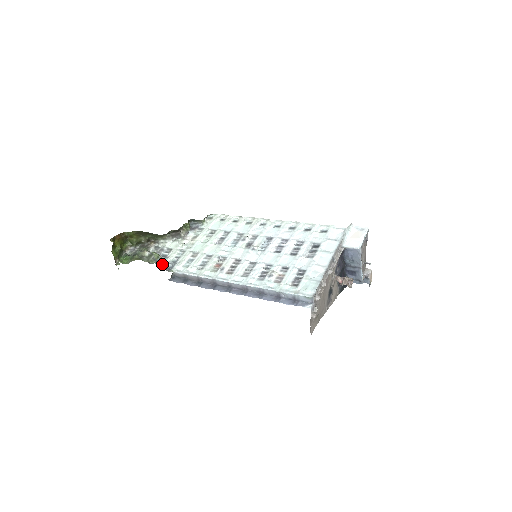
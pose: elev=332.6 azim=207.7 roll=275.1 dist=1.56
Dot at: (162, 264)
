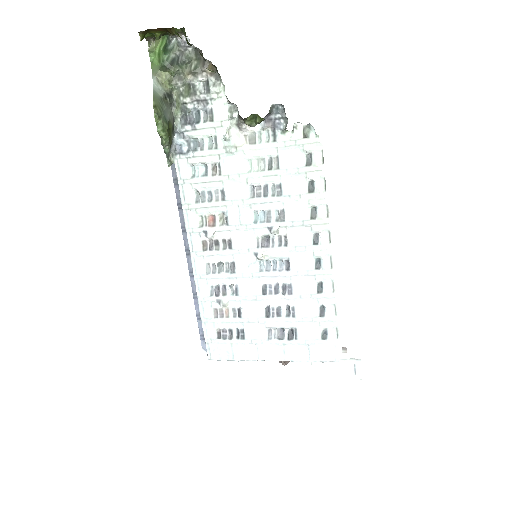
Dot at: (178, 131)
